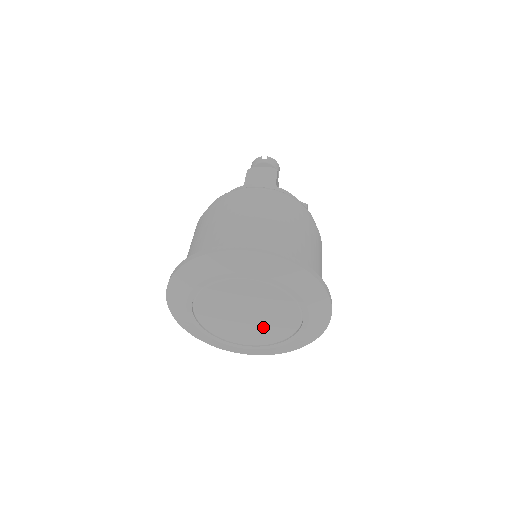
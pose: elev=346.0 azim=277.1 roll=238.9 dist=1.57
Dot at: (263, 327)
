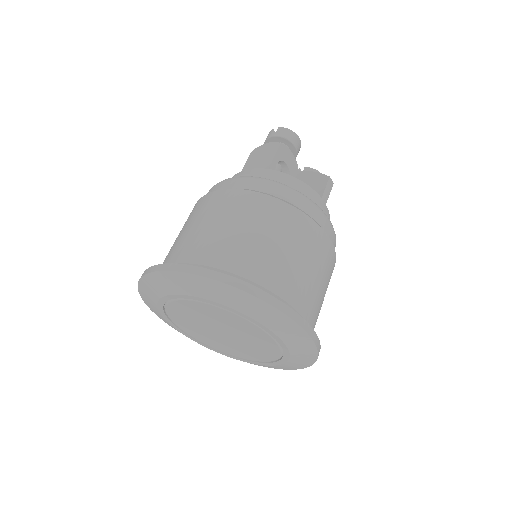
Dot at: (248, 345)
